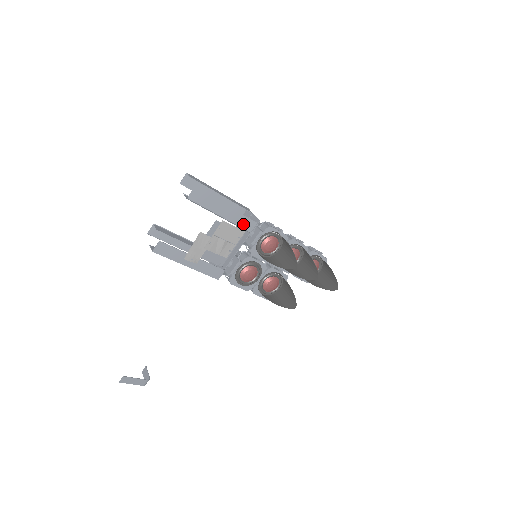
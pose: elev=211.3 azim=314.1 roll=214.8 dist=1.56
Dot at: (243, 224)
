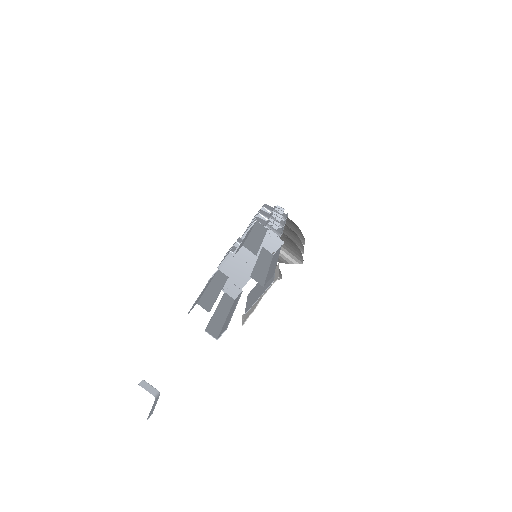
Dot at: (274, 255)
